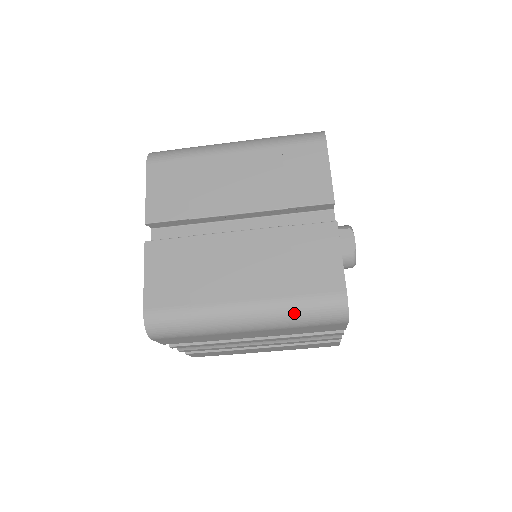
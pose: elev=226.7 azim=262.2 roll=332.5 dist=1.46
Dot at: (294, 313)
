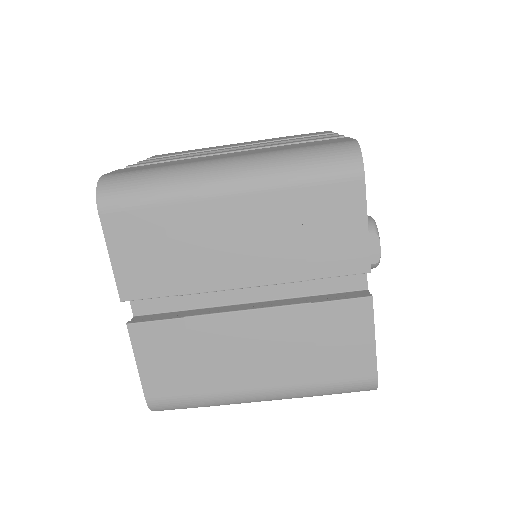
Dot at: (317, 394)
